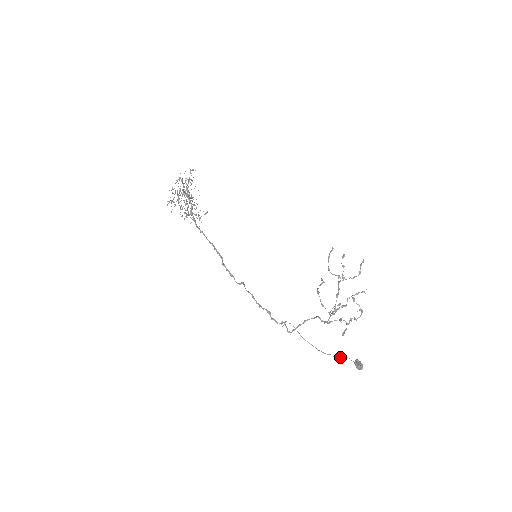
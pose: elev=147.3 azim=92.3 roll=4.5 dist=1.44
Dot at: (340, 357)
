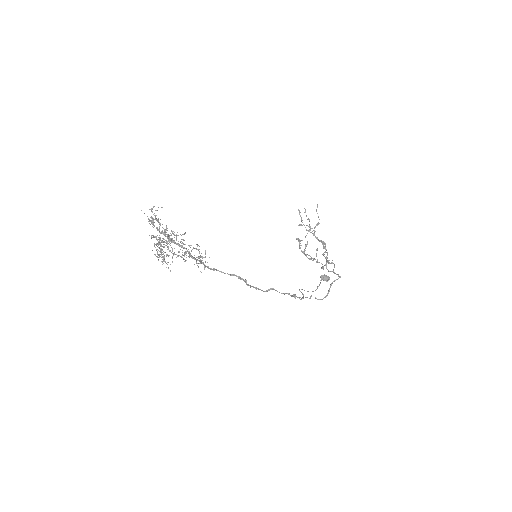
Dot at: (320, 283)
